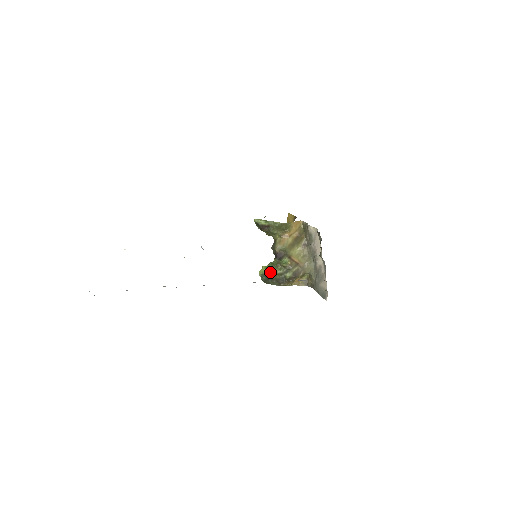
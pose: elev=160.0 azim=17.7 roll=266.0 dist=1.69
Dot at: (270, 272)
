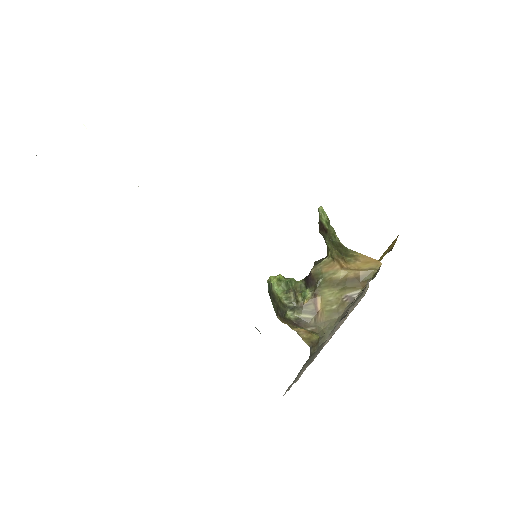
Dot at: (275, 289)
